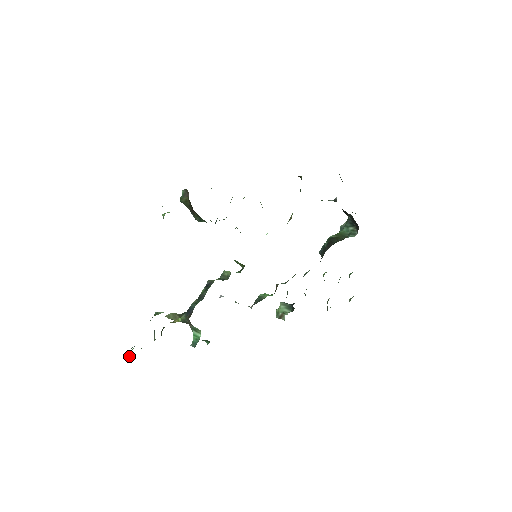
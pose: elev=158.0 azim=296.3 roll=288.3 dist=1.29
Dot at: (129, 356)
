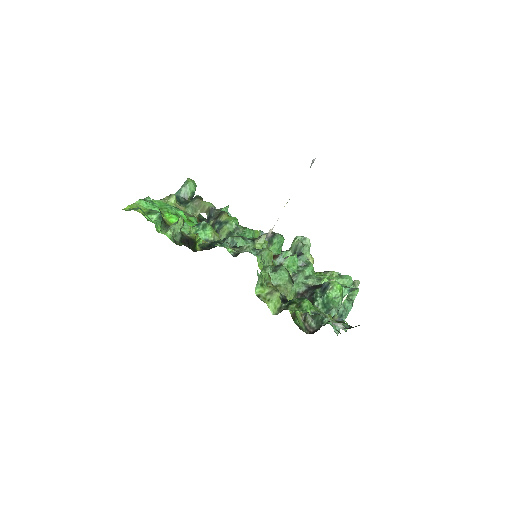
Dot at: (182, 186)
